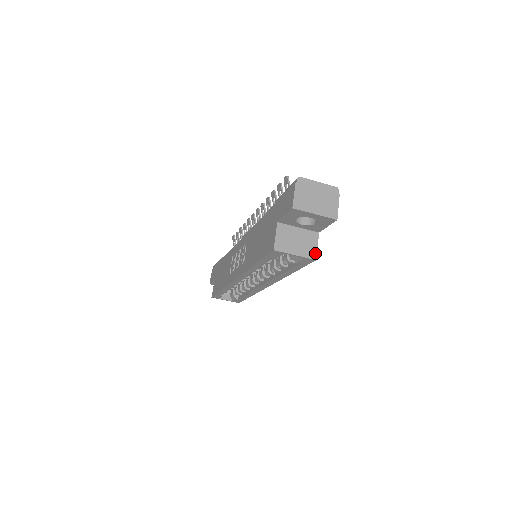
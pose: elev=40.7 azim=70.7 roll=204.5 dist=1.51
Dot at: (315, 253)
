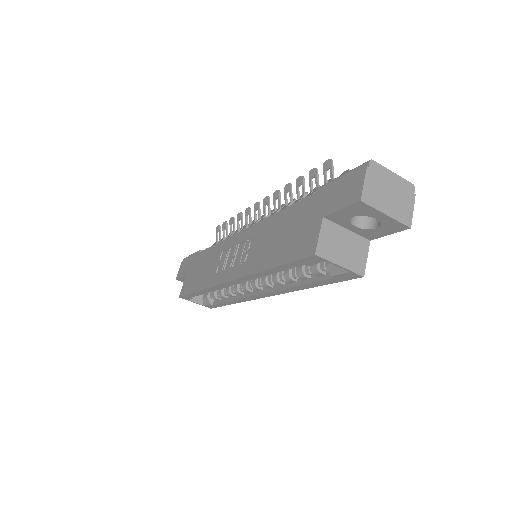
Dot at: (363, 267)
